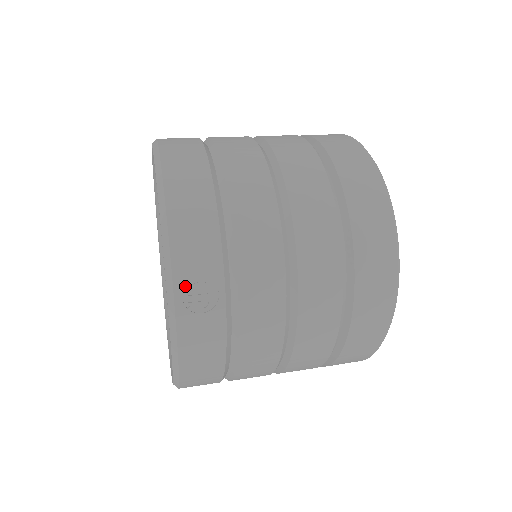
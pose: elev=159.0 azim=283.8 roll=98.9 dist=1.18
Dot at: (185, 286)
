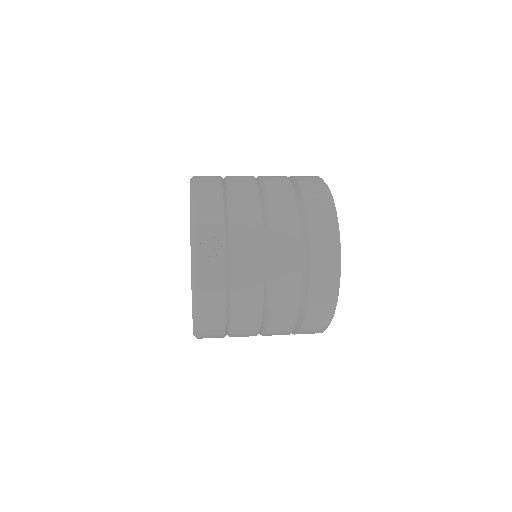
Dot at: (201, 241)
